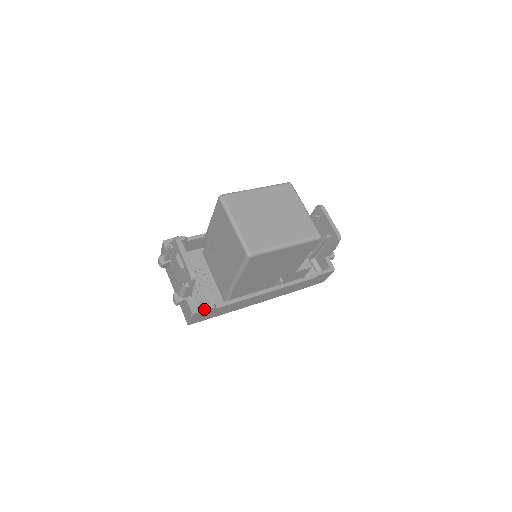
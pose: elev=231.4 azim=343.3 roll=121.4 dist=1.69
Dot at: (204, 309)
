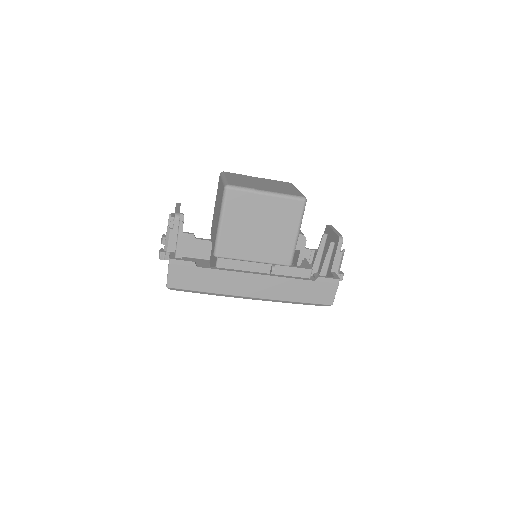
Dot at: (183, 260)
